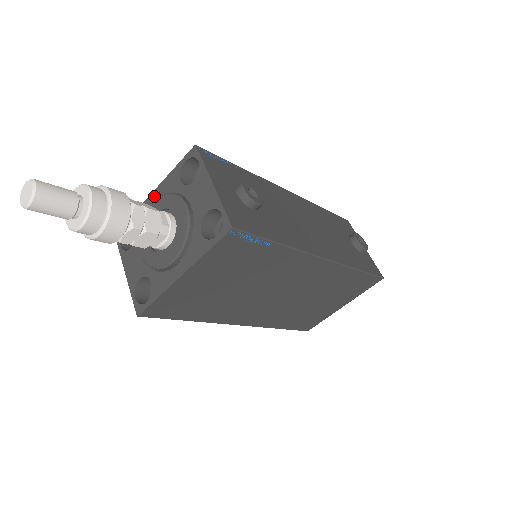
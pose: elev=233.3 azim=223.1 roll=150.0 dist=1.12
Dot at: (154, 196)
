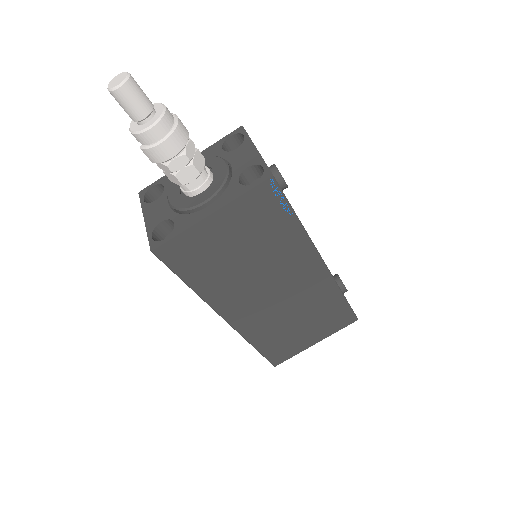
Dot at: occluded
